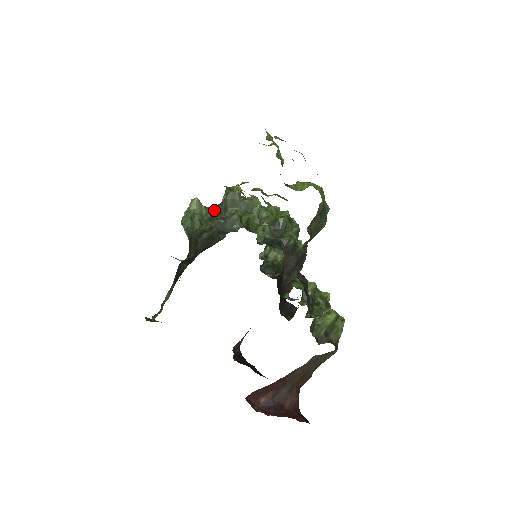
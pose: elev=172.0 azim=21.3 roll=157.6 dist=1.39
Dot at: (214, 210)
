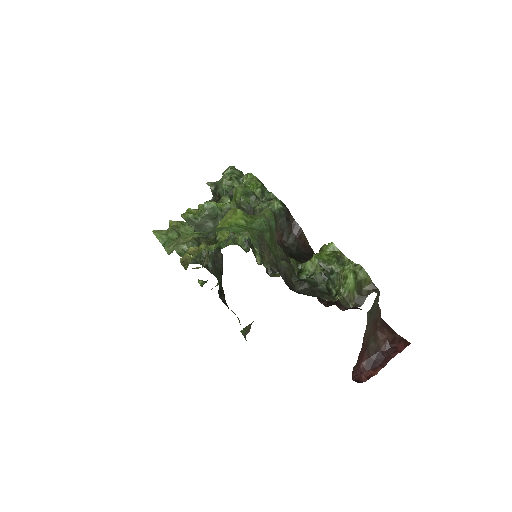
Dot at: occluded
